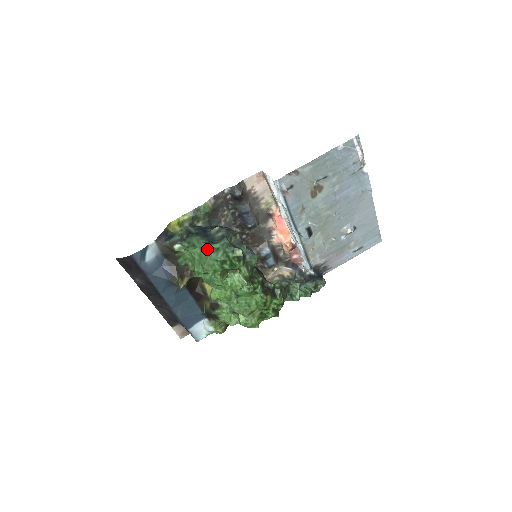
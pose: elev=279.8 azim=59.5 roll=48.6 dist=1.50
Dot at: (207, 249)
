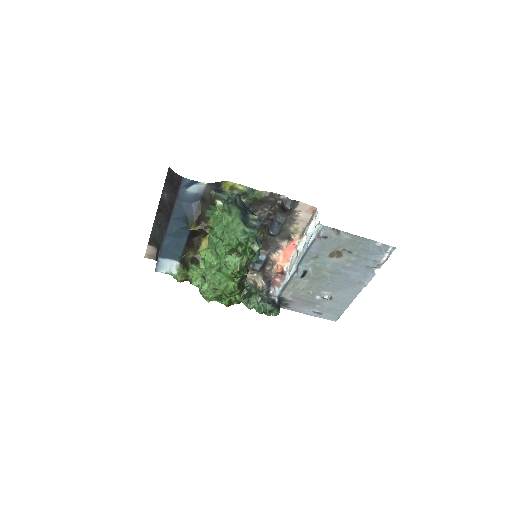
Dot at: (238, 225)
